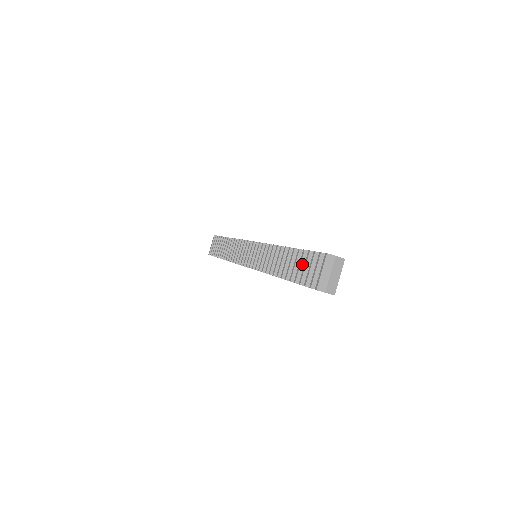
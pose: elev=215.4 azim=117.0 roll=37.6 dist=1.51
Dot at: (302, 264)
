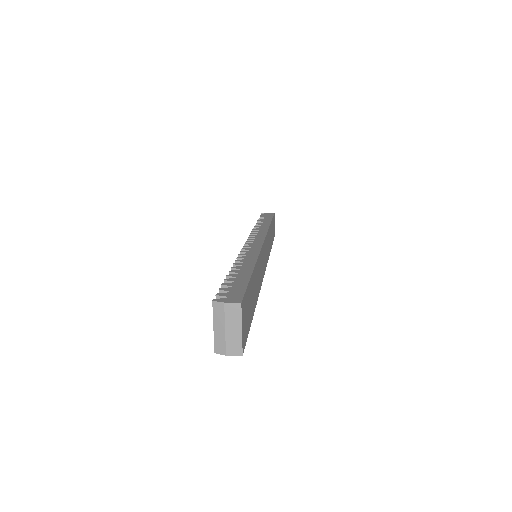
Dot at: occluded
